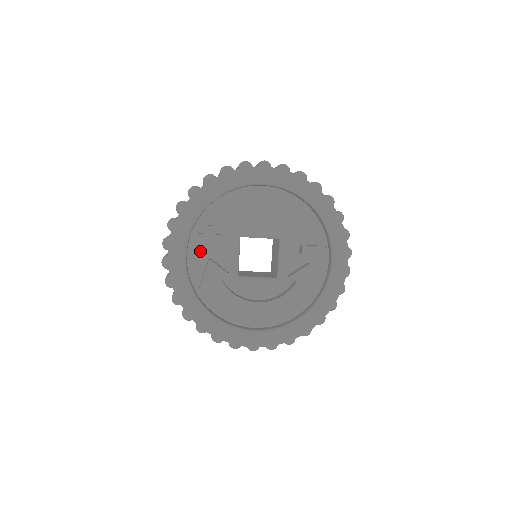
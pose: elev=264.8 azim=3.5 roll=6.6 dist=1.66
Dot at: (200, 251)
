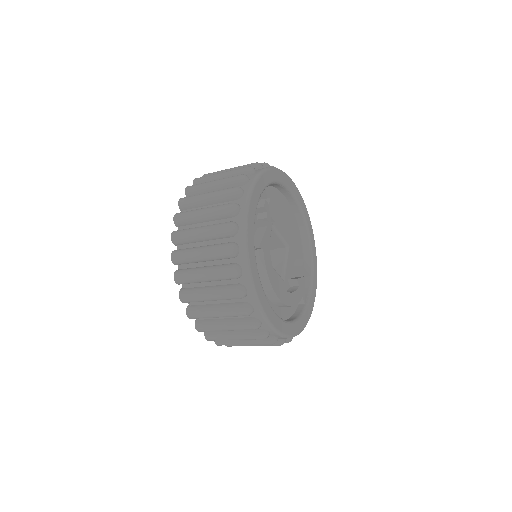
Dot at: occluded
